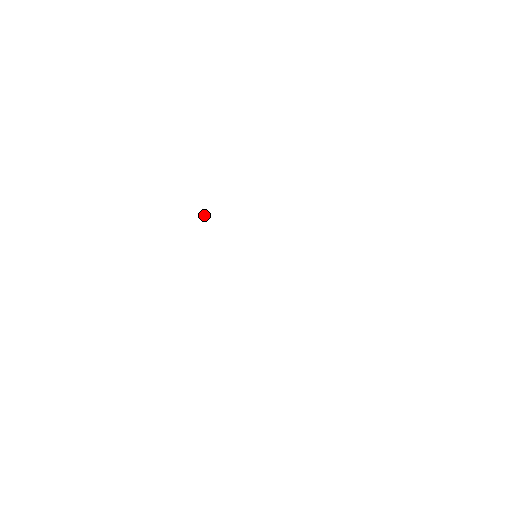
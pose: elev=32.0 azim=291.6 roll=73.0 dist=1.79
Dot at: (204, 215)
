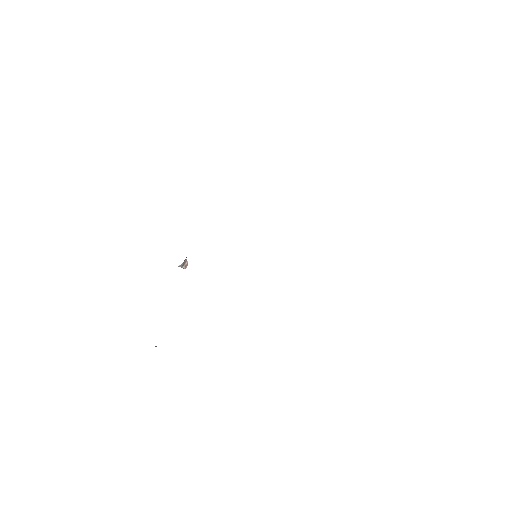
Dot at: (187, 265)
